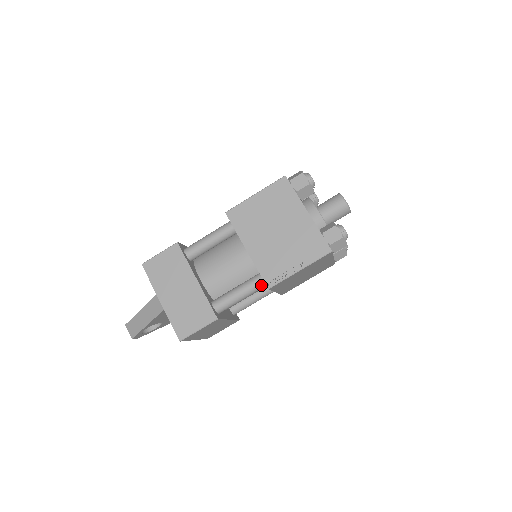
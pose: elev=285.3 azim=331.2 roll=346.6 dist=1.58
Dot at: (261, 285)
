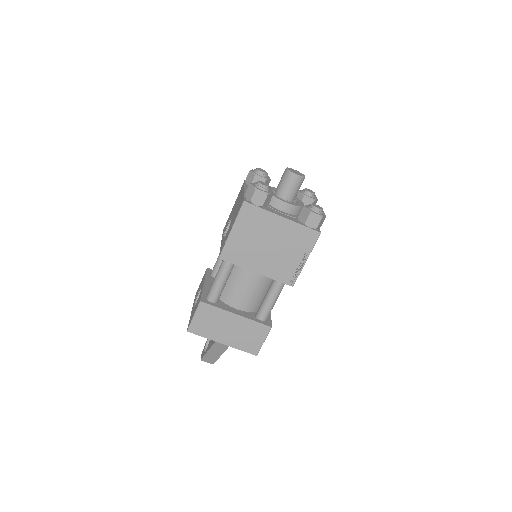
Dot at: (283, 285)
